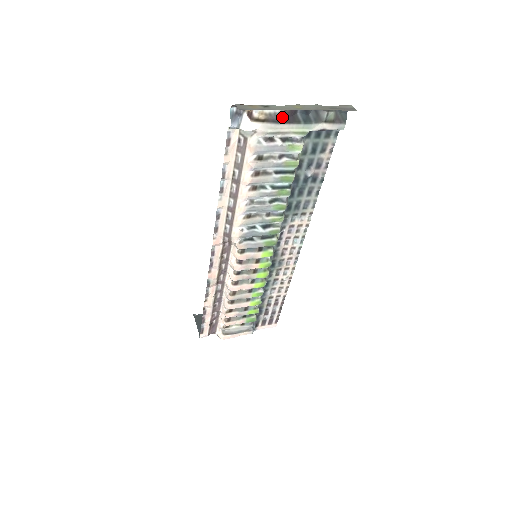
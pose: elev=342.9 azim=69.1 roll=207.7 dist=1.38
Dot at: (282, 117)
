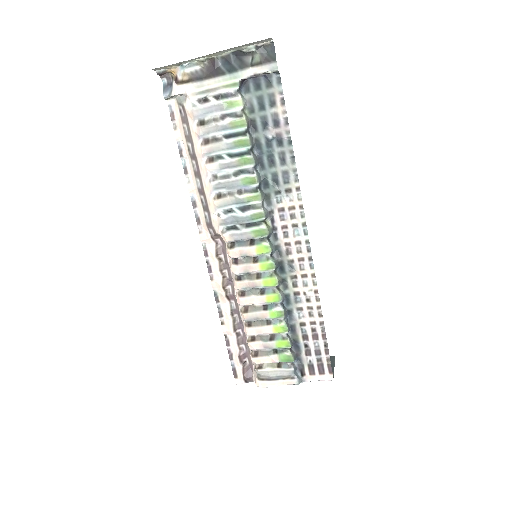
Dot at: (205, 73)
